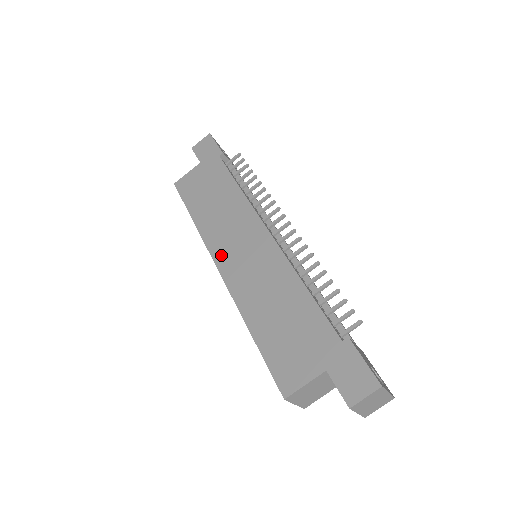
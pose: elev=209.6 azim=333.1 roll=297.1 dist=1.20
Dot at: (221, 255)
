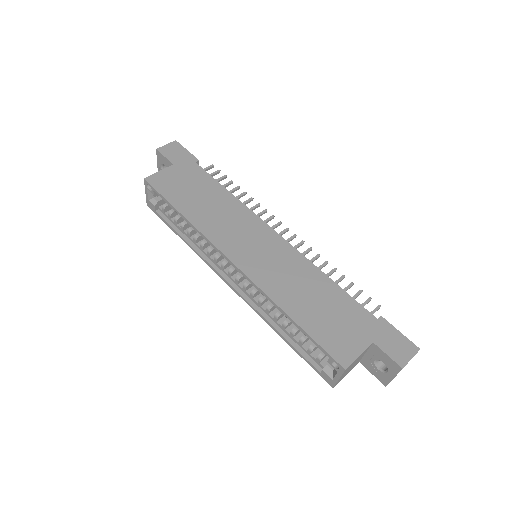
Dot at: (231, 250)
